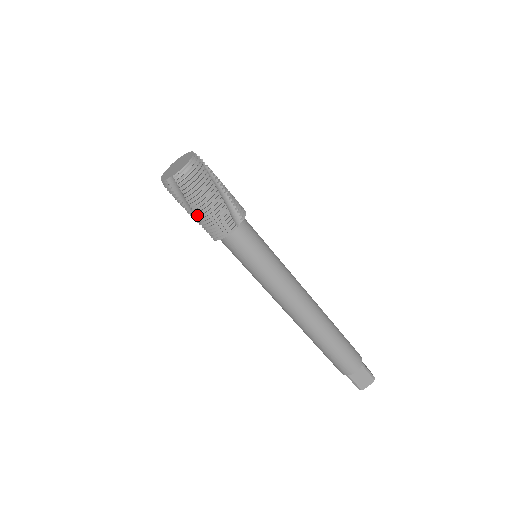
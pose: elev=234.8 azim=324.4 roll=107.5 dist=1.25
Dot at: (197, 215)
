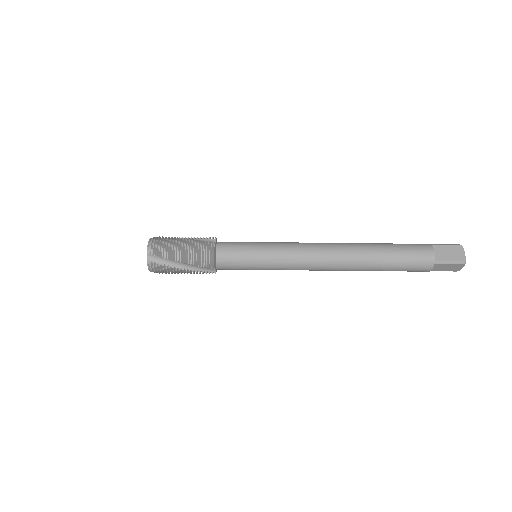
Dot at: (184, 261)
